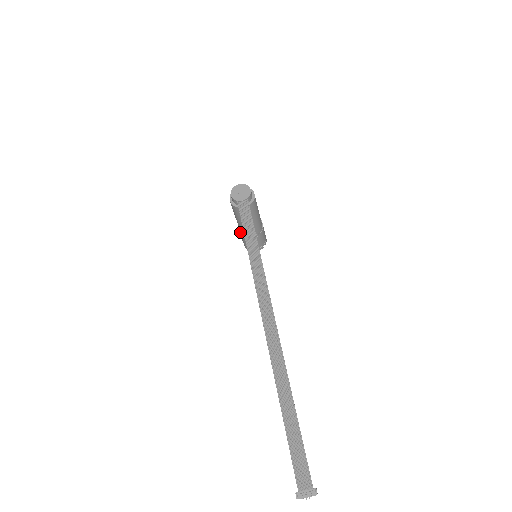
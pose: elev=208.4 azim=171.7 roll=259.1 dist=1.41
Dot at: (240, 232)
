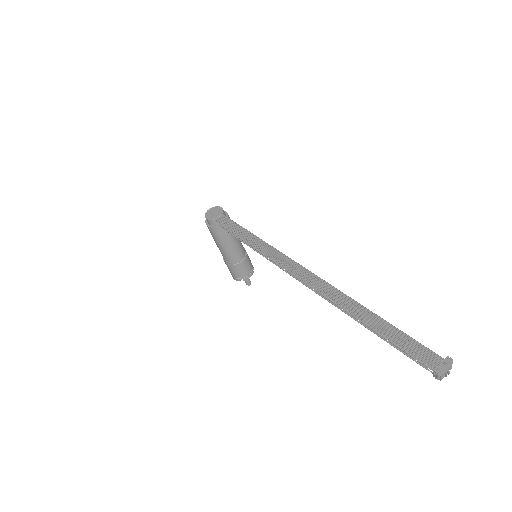
Dot at: (227, 262)
